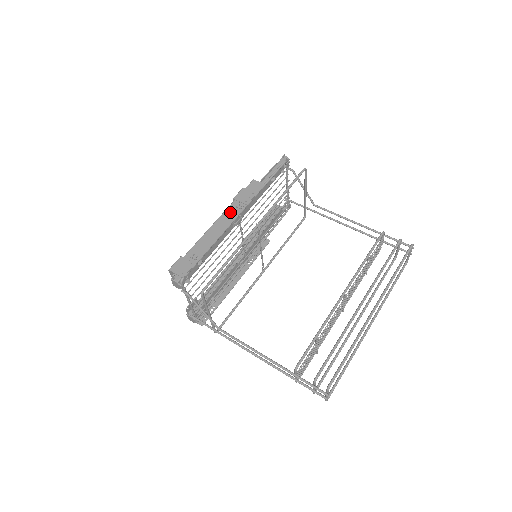
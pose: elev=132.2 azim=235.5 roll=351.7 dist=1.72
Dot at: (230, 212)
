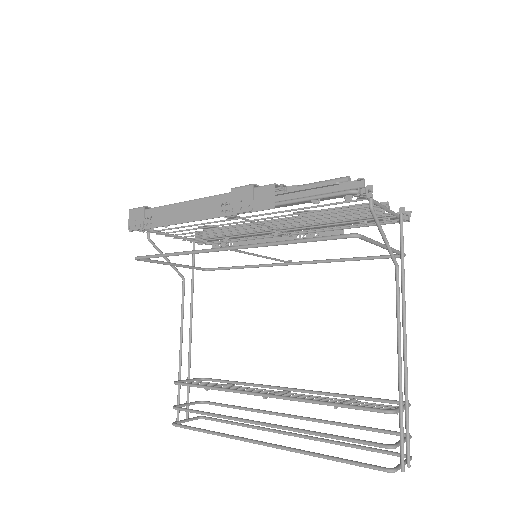
Dot at: (212, 204)
